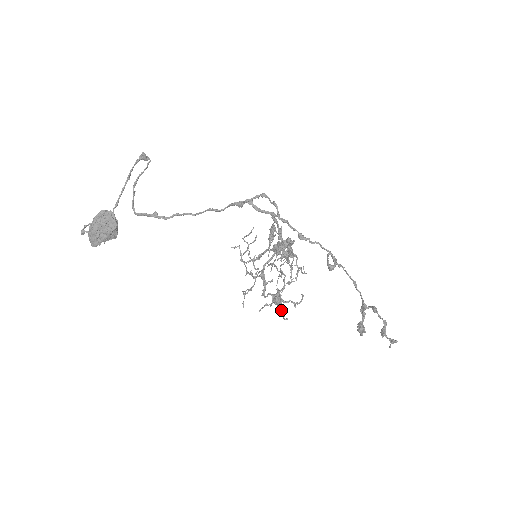
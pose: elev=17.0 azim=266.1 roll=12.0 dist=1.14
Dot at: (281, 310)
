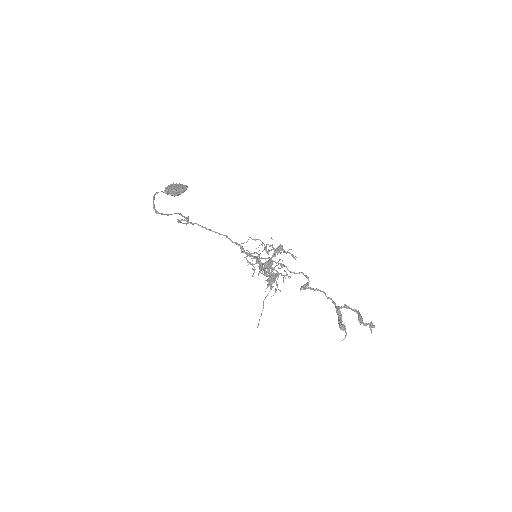
Dot at: (284, 251)
